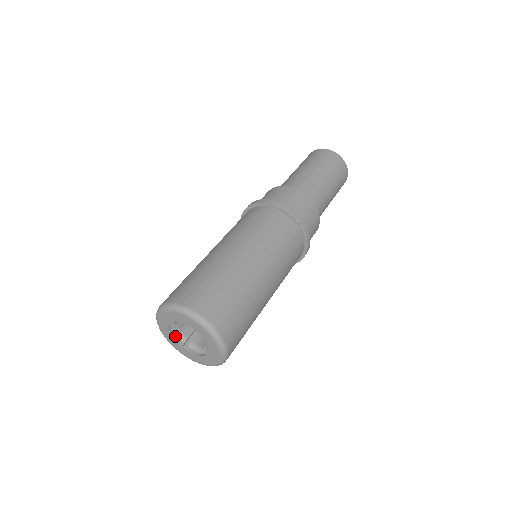
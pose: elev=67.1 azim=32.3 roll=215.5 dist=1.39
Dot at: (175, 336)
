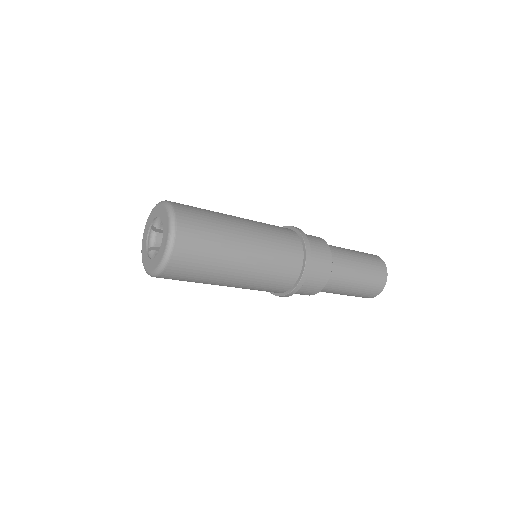
Dot at: (150, 237)
